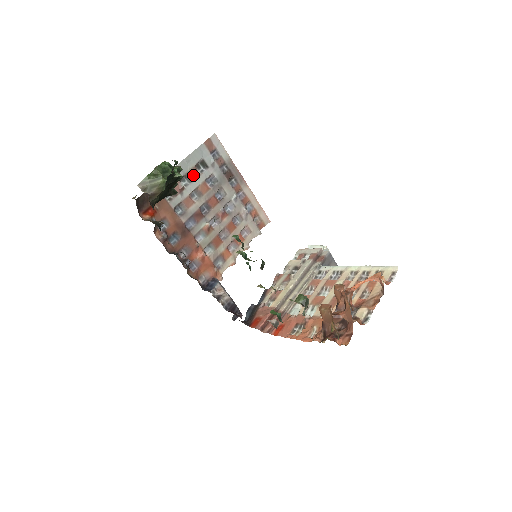
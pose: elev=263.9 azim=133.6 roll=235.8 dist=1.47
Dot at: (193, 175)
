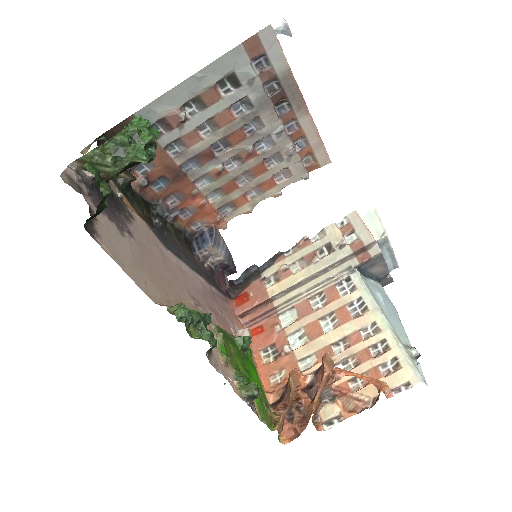
Dot at: (208, 99)
